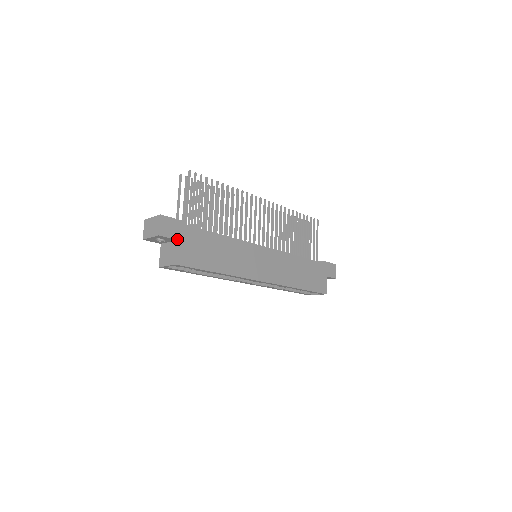
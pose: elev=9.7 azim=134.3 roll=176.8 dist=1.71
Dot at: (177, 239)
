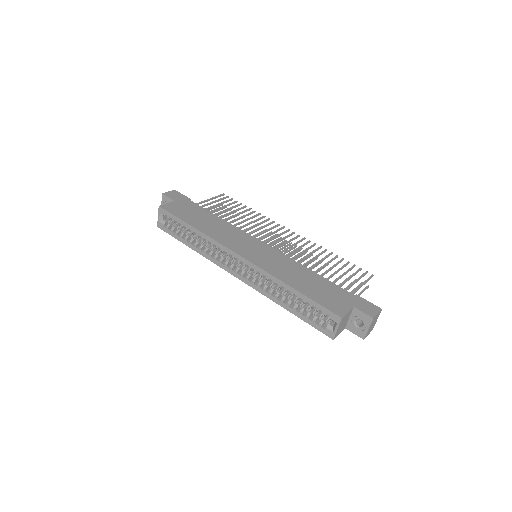
Dot at: (175, 201)
